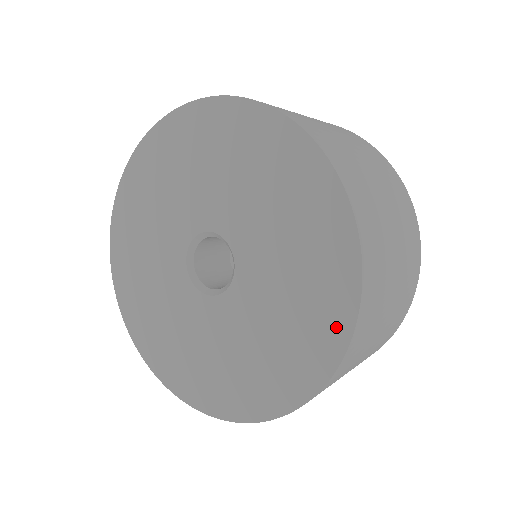
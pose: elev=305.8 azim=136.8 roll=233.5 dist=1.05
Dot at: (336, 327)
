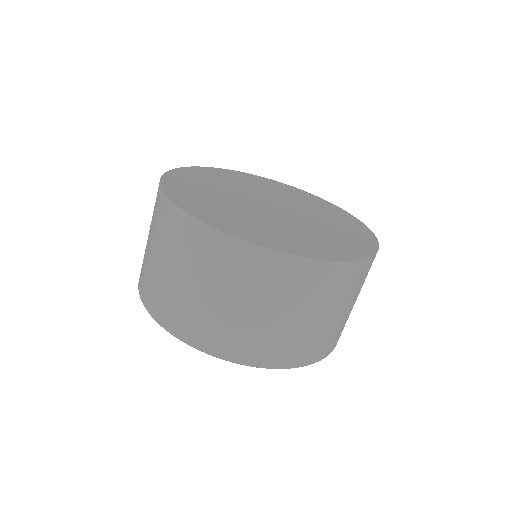
Dot at: occluded
